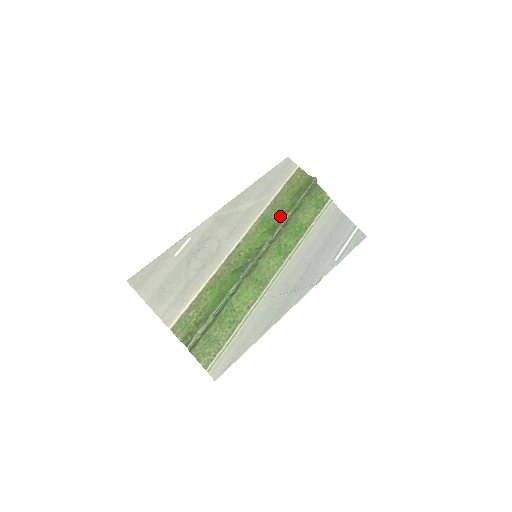
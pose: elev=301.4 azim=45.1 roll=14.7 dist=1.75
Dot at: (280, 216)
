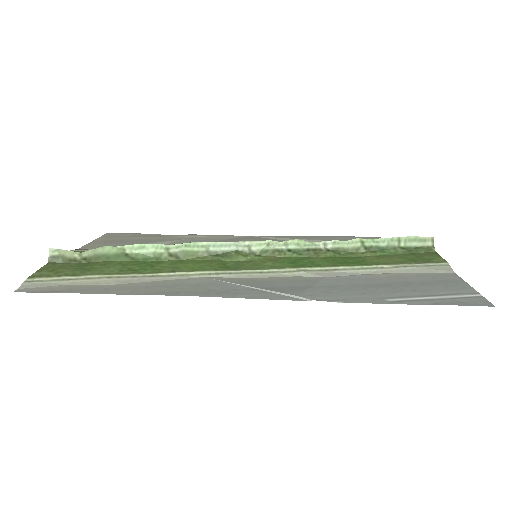
Dot at: occluded
